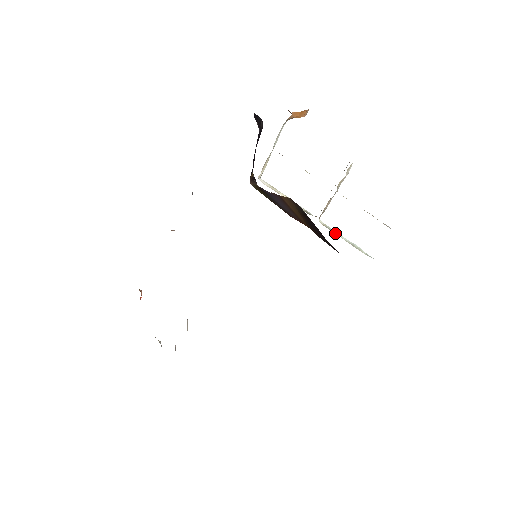
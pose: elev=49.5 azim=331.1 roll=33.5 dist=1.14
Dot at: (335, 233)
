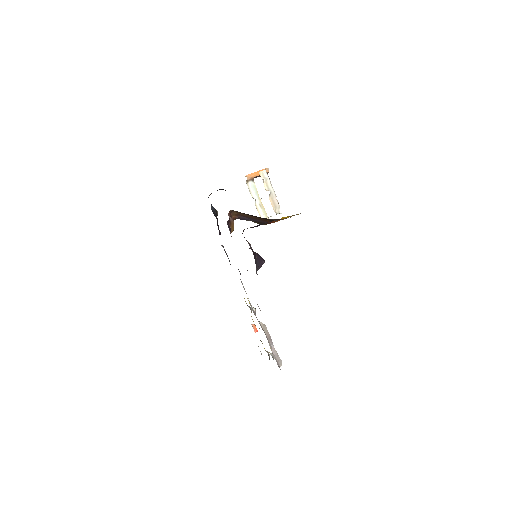
Dot at: occluded
